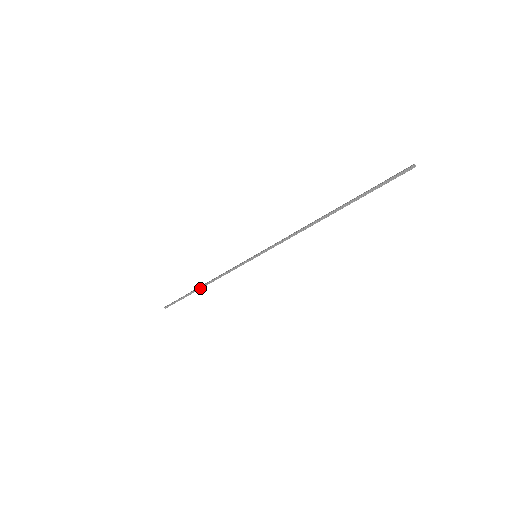
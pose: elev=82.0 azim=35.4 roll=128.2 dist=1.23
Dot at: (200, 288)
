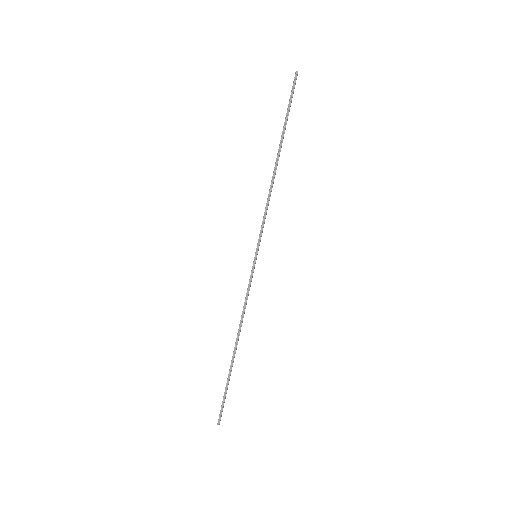
Dot at: (235, 351)
